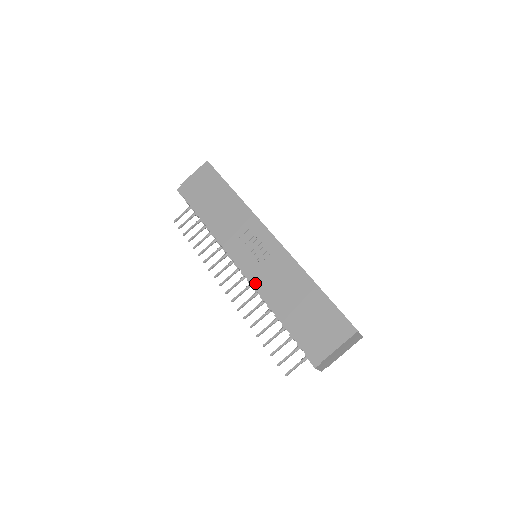
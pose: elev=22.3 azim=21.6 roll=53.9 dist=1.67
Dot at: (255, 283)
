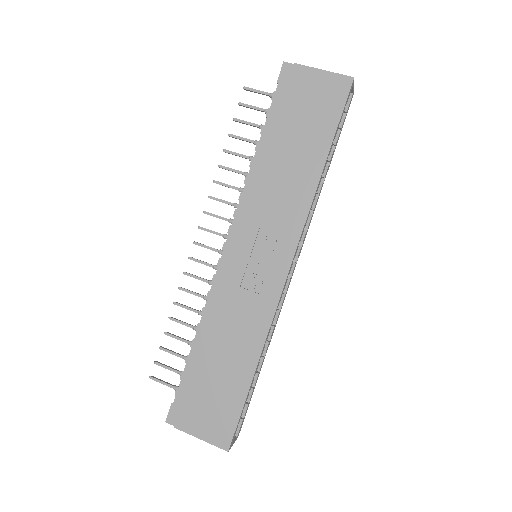
Dot at: (216, 289)
